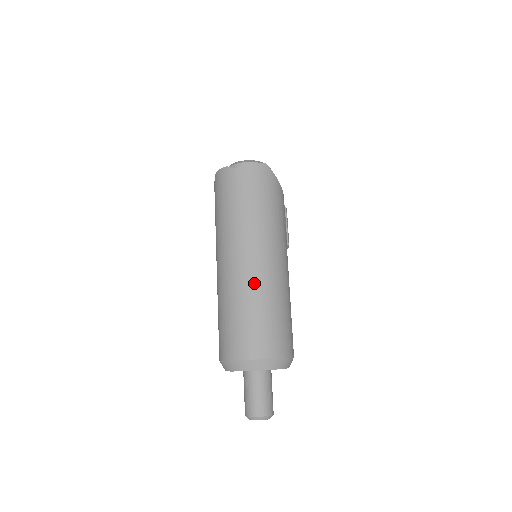
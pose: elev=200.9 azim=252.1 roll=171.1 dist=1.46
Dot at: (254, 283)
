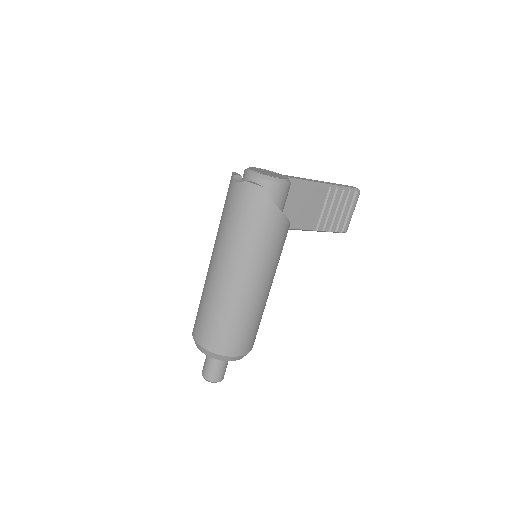
Dot at: (217, 292)
